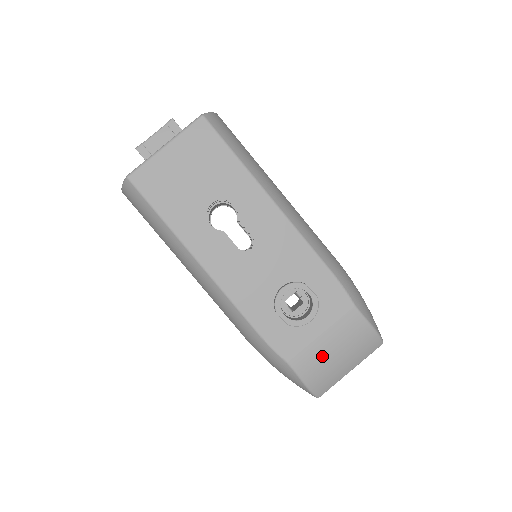
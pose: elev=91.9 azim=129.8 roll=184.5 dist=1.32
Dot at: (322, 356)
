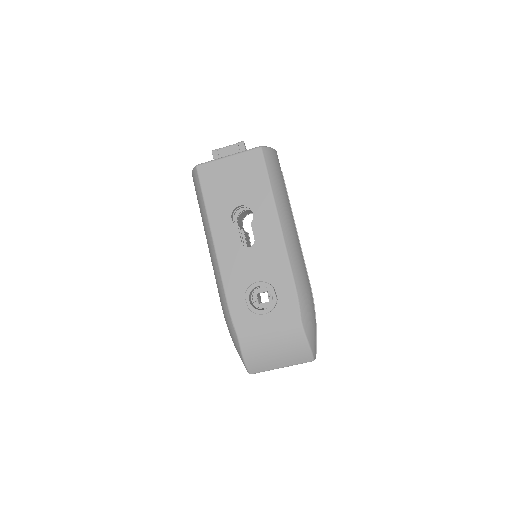
Dot at: (263, 343)
